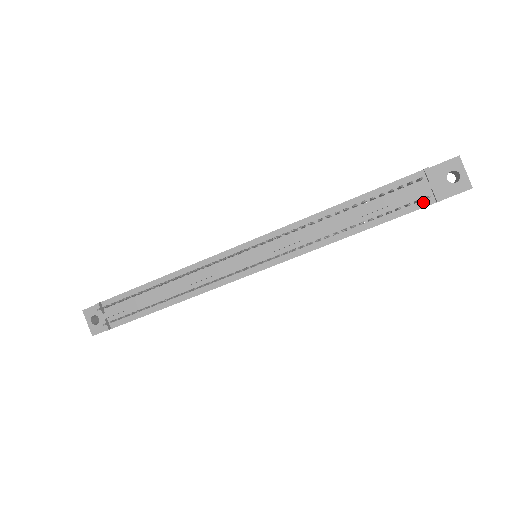
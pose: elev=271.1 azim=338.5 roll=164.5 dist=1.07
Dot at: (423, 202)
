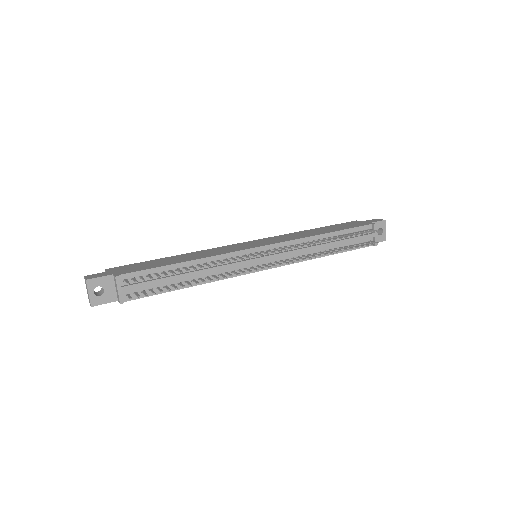
Dot at: occluded
